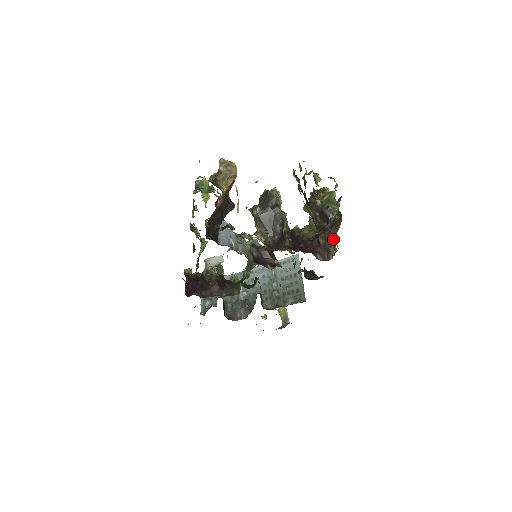
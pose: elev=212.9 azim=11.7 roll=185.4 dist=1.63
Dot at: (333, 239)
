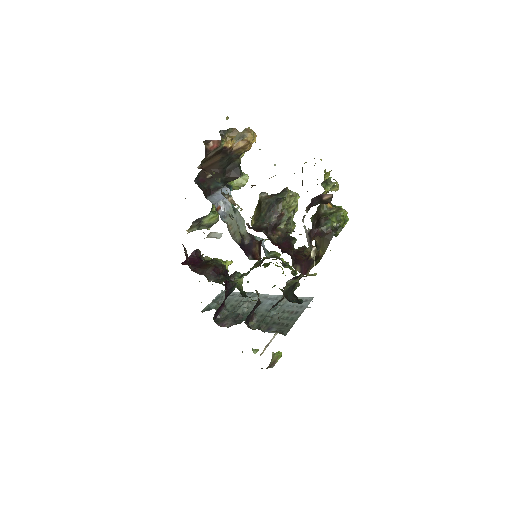
Dot at: (312, 246)
